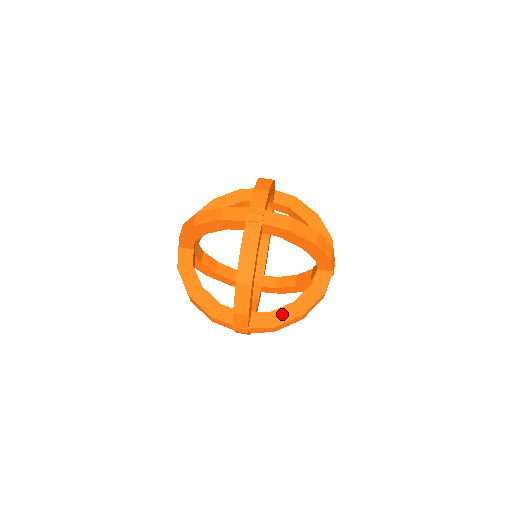
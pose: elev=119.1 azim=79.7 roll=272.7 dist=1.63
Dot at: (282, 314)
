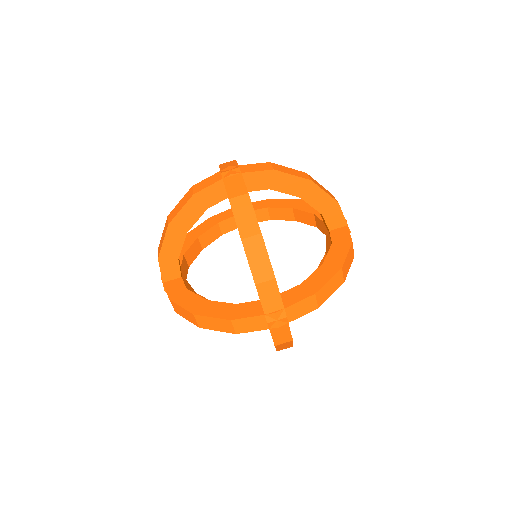
Dot at: occluded
